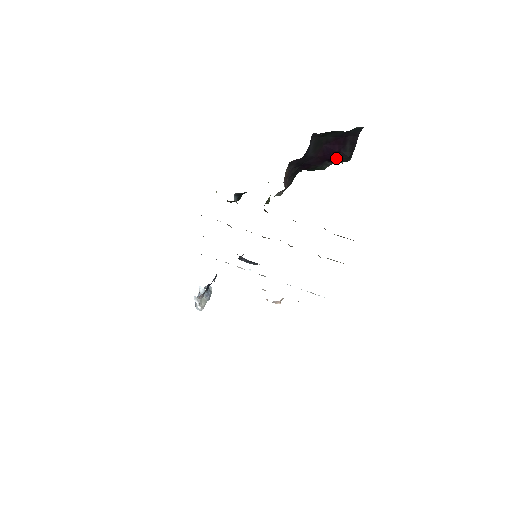
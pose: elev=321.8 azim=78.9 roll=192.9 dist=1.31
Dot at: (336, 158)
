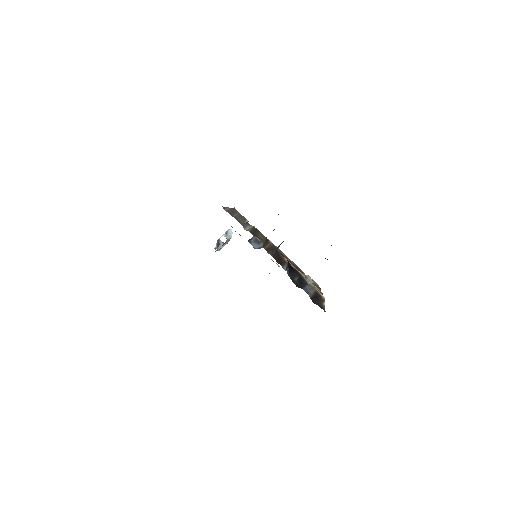
Dot at: occluded
